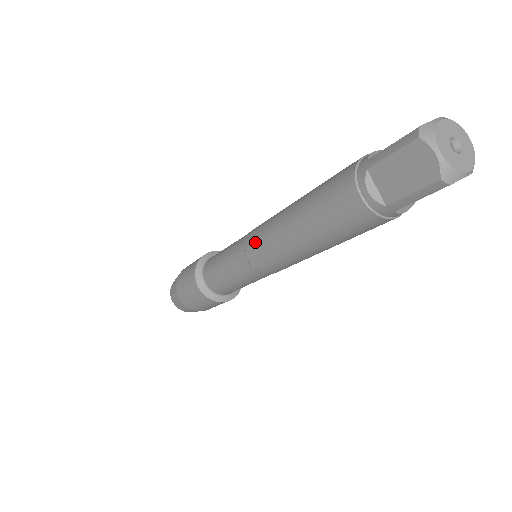
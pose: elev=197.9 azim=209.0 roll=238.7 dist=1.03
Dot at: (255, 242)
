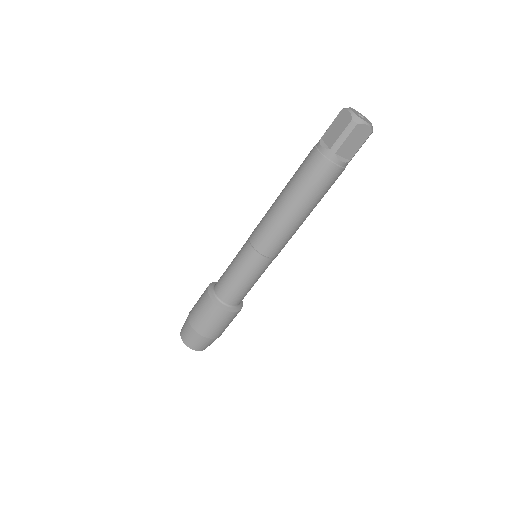
Dot at: (257, 226)
